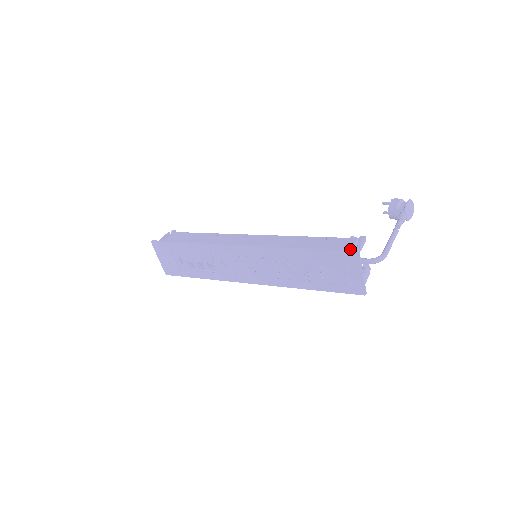
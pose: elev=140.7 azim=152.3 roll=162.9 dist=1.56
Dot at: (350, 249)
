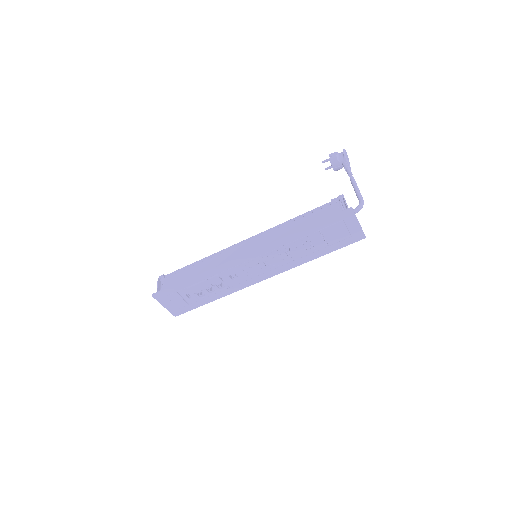
Dot at: (341, 210)
